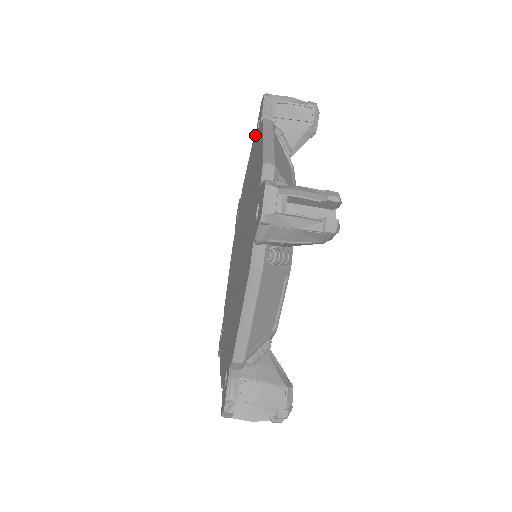
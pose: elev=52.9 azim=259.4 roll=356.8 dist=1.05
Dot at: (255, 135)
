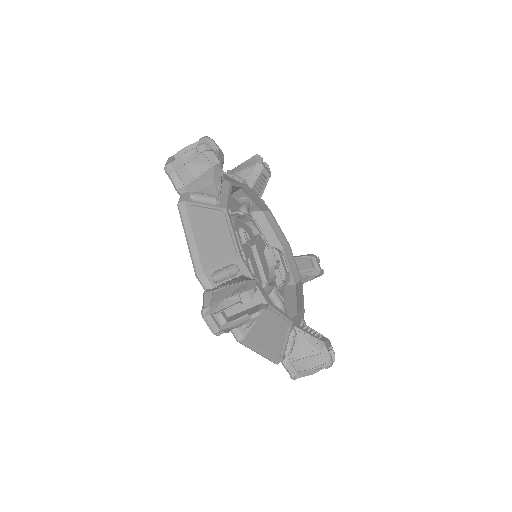
Dot at: occluded
